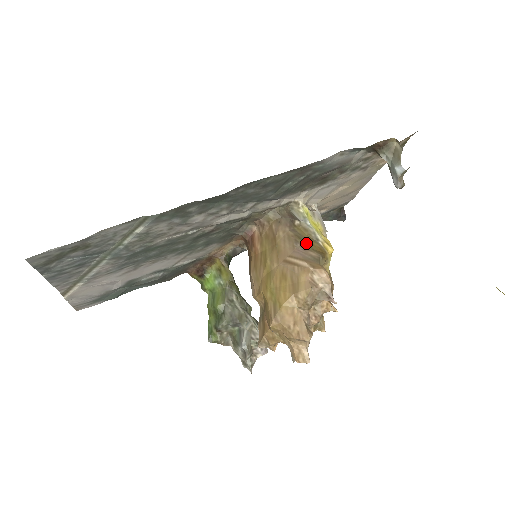
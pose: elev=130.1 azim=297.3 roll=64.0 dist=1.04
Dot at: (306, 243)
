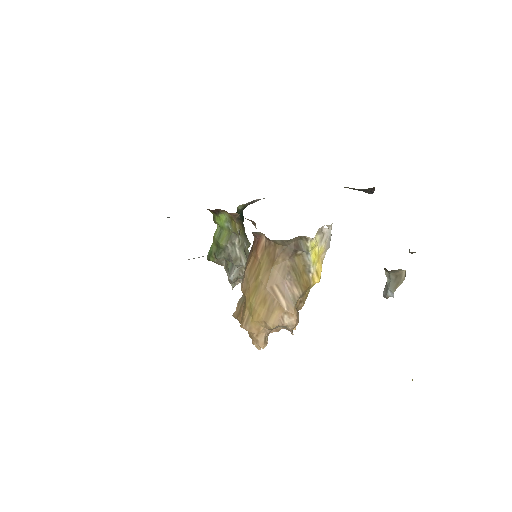
Dot at: (297, 276)
